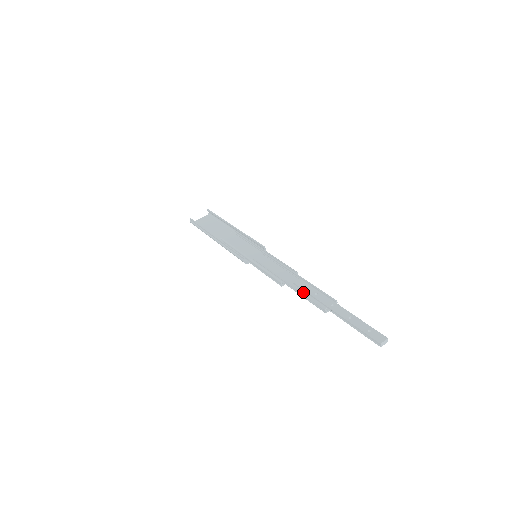
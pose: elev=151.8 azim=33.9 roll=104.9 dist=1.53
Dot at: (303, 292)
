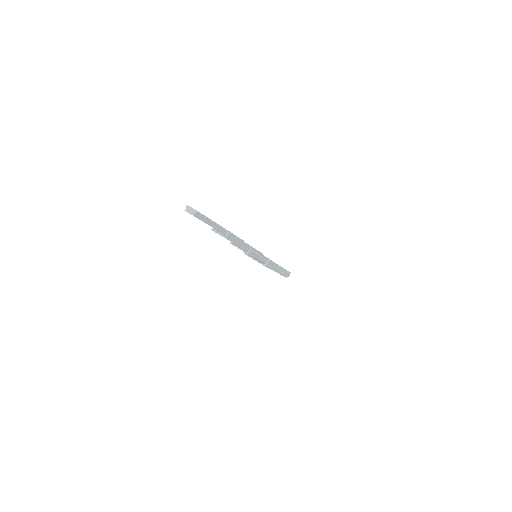
Dot at: occluded
